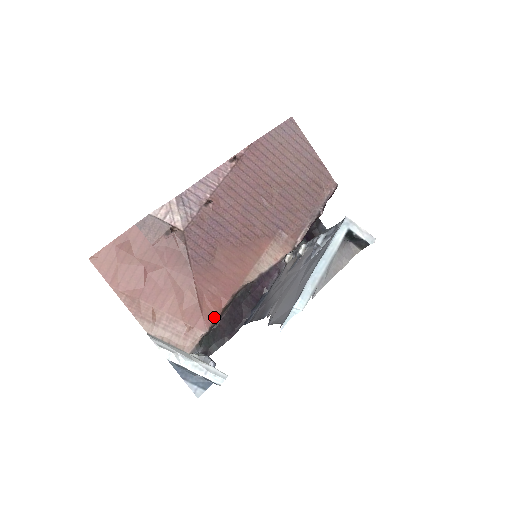
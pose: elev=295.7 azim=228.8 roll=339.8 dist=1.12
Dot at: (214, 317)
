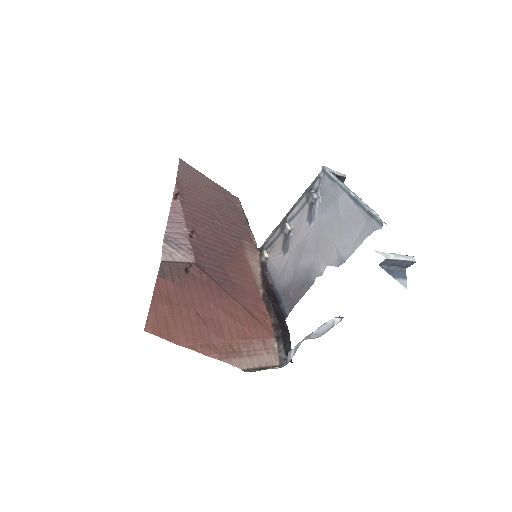
Dot at: (268, 322)
